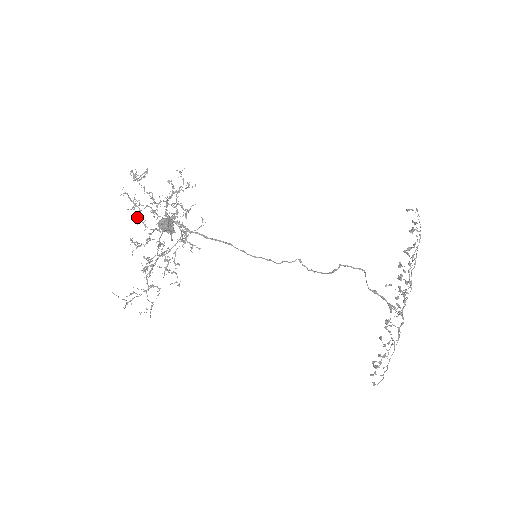
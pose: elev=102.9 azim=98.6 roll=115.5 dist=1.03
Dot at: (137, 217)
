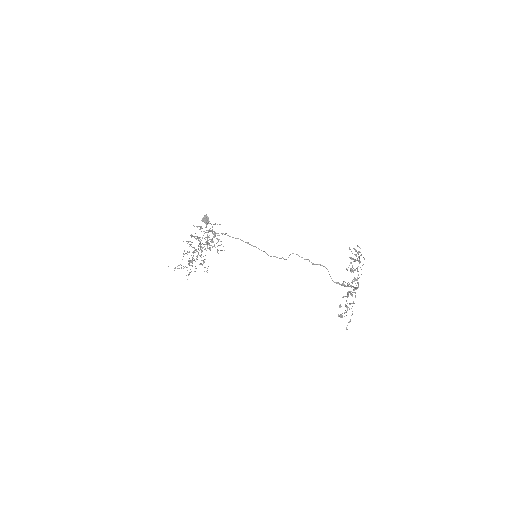
Dot at: occluded
